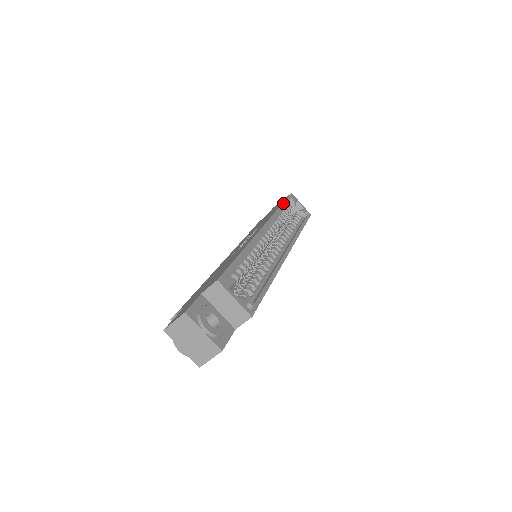
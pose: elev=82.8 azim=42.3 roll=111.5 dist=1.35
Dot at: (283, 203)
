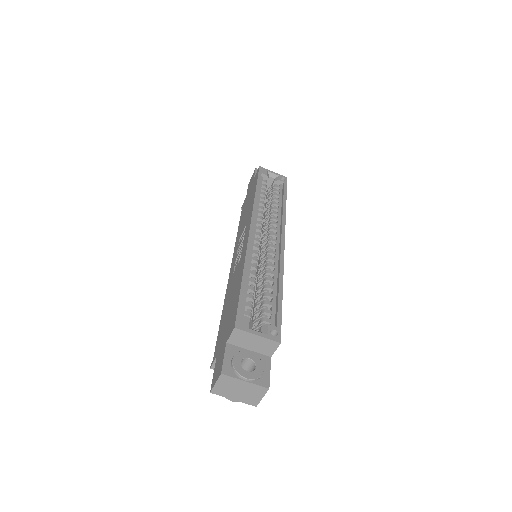
Dot at: (257, 186)
